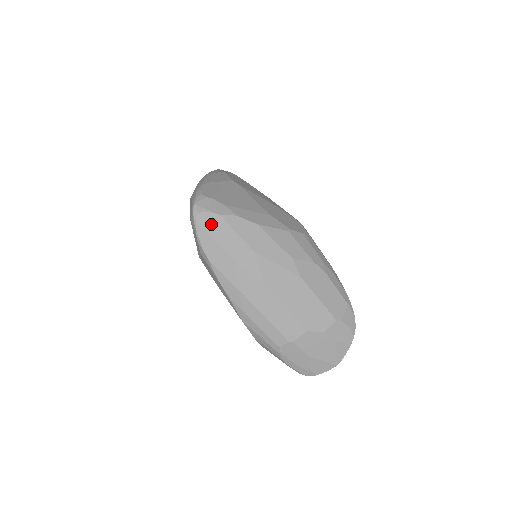
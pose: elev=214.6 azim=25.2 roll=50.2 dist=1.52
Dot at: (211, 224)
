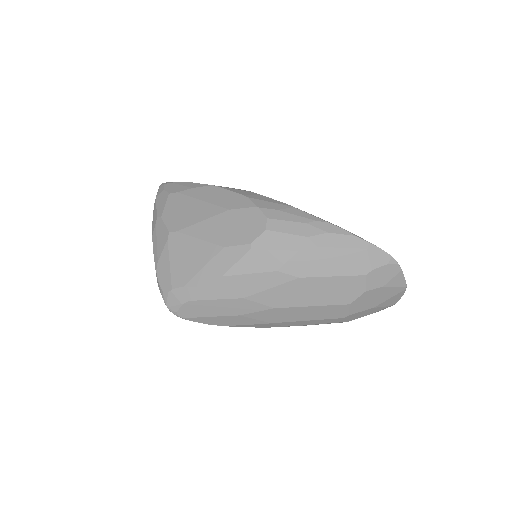
Dot at: (193, 311)
